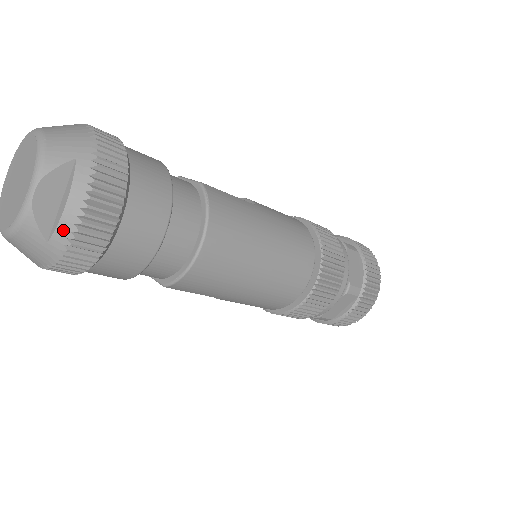
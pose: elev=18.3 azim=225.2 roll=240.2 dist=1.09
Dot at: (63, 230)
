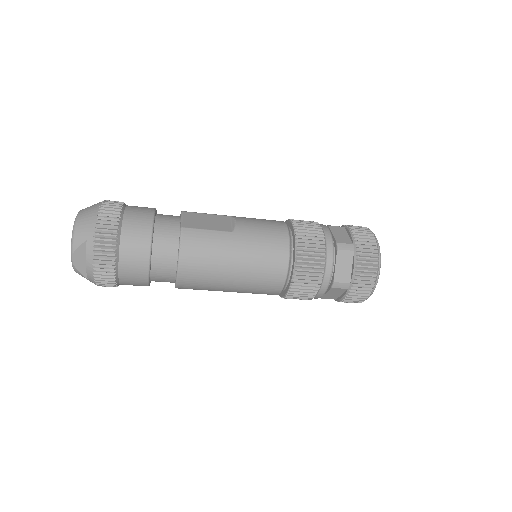
Dot at: (90, 276)
